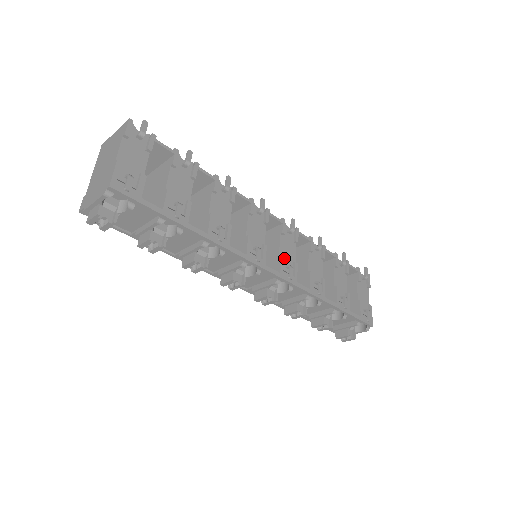
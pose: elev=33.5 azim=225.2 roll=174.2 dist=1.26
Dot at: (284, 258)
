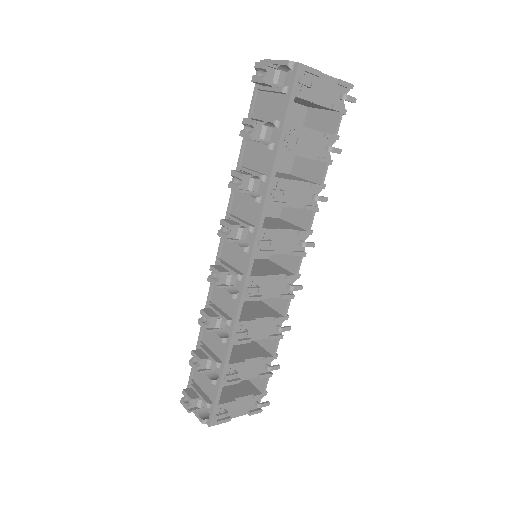
Dot at: (264, 282)
